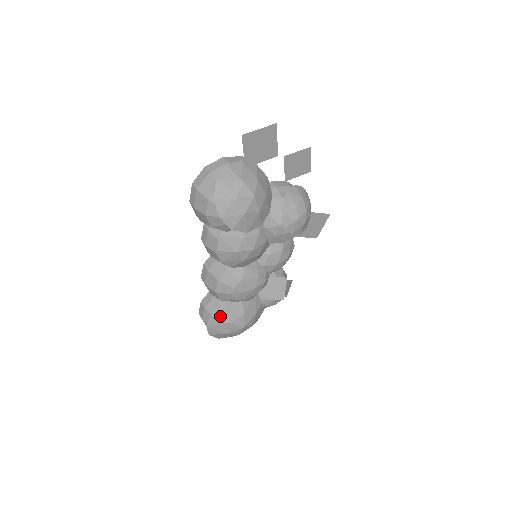
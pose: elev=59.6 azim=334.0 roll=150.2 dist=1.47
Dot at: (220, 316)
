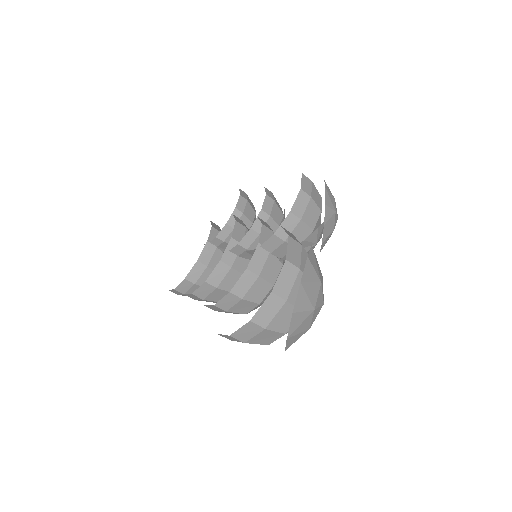
Dot at: occluded
